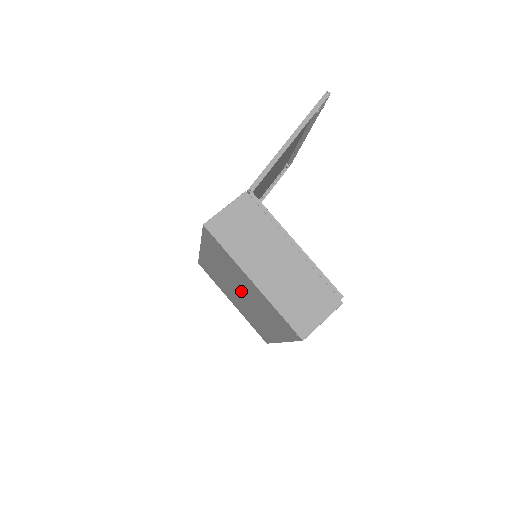
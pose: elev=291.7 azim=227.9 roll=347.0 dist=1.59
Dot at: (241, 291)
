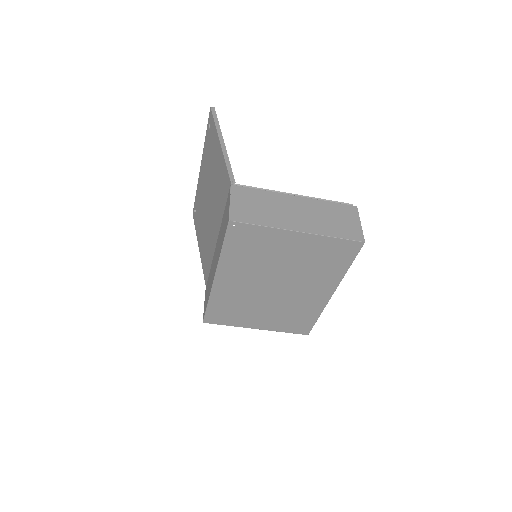
Dot at: (277, 277)
